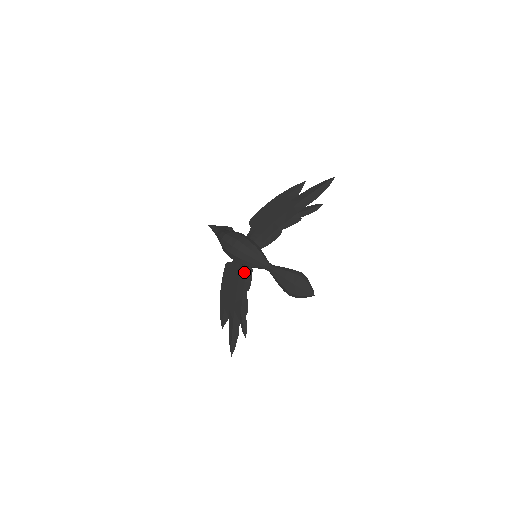
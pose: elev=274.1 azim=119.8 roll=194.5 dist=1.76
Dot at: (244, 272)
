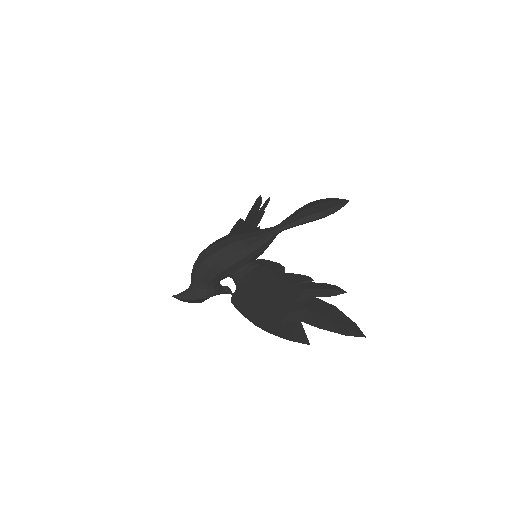
Dot at: (259, 269)
